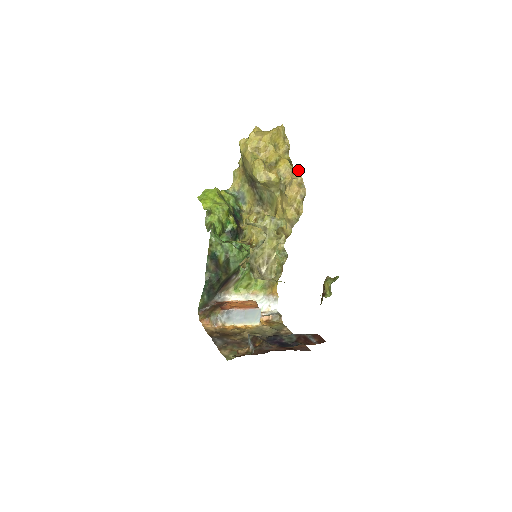
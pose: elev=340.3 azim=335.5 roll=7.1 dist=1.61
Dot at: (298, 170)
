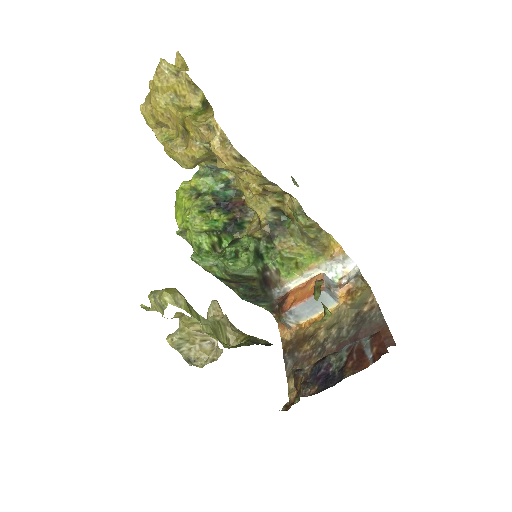
Dot at: (211, 119)
